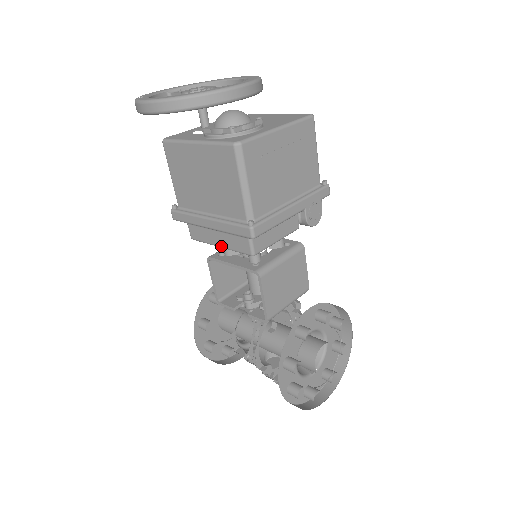
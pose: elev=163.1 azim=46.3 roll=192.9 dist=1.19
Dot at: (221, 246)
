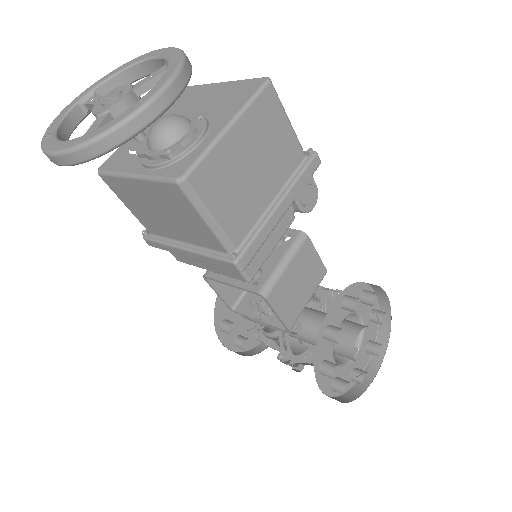
Dot at: occluded
